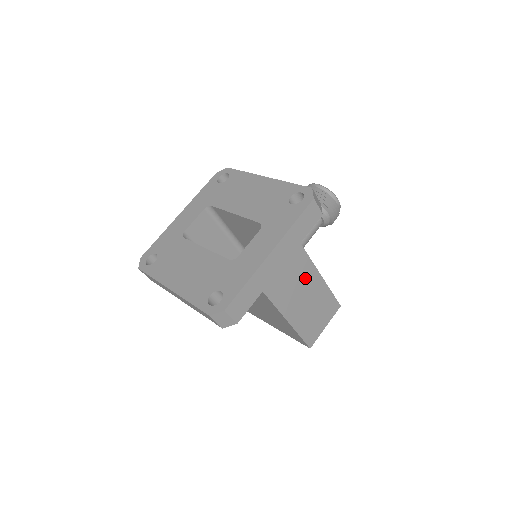
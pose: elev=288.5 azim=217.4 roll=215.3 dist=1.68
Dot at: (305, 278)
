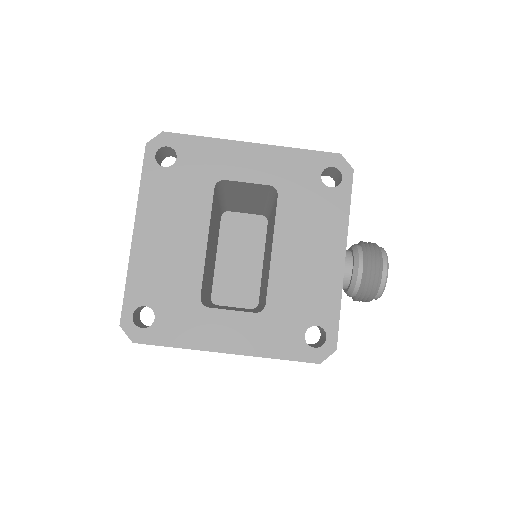
Dot at: occluded
